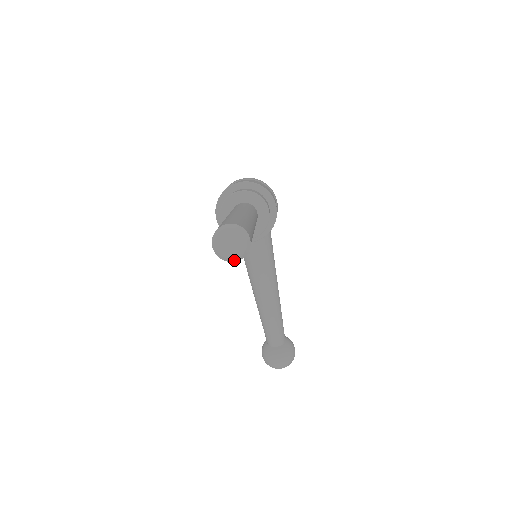
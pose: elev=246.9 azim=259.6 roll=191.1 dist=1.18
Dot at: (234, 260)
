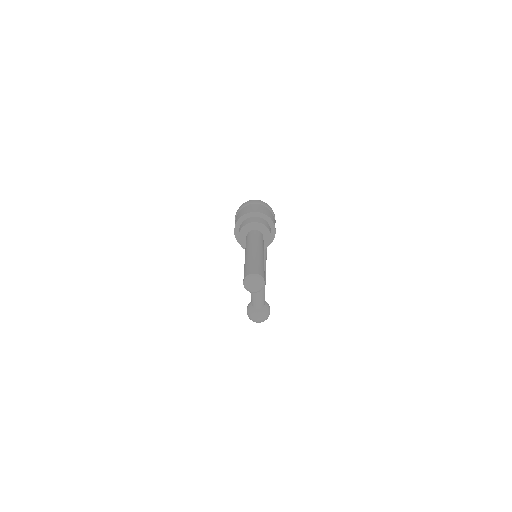
Dot at: (254, 292)
